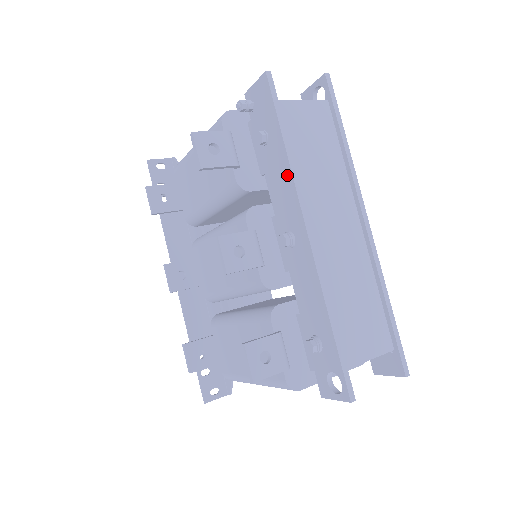
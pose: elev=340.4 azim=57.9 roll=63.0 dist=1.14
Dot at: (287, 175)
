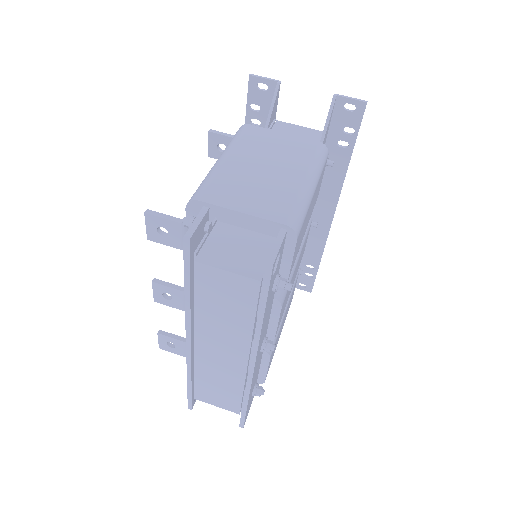
Dot at: occluded
